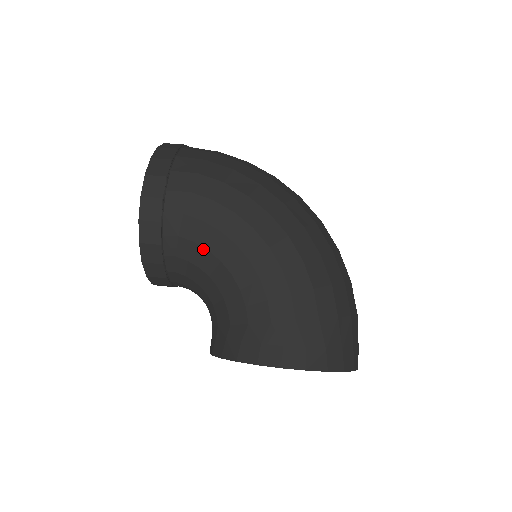
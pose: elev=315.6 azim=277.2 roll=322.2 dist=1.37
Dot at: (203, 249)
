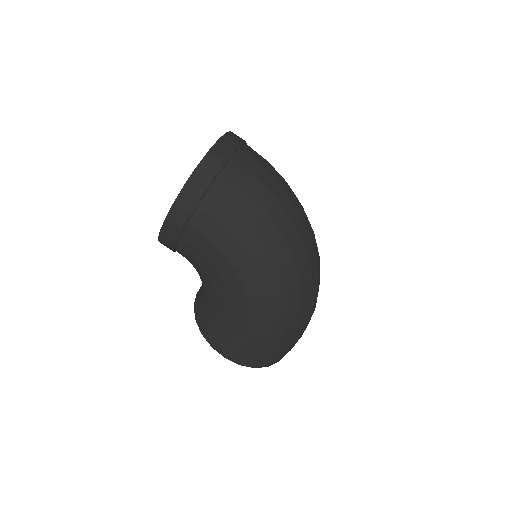
Dot at: (203, 271)
